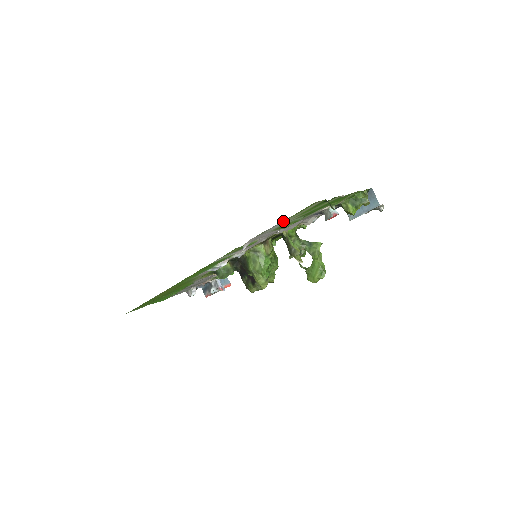
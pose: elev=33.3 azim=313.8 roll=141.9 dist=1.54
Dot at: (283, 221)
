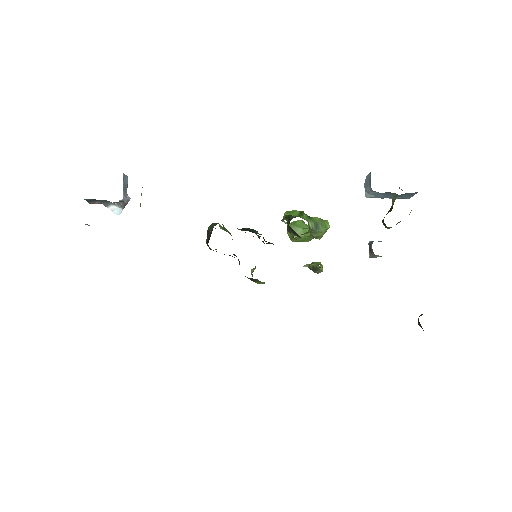
Dot at: occluded
